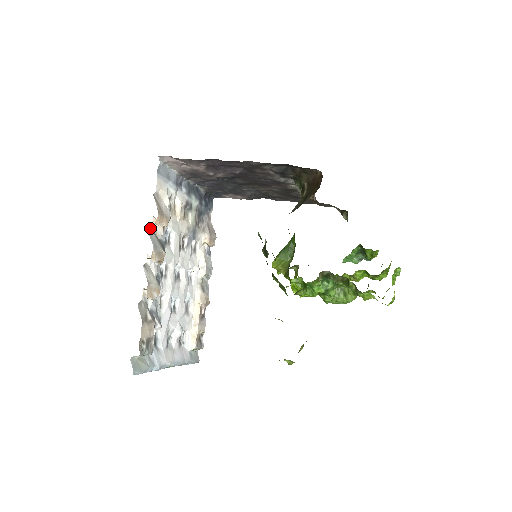
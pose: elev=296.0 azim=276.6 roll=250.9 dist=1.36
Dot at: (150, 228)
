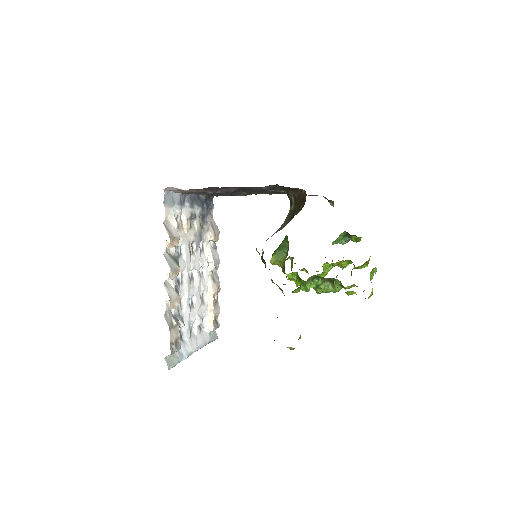
Dot at: (165, 251)
